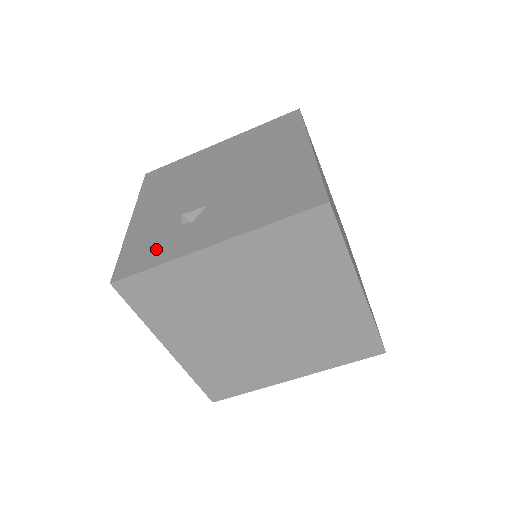
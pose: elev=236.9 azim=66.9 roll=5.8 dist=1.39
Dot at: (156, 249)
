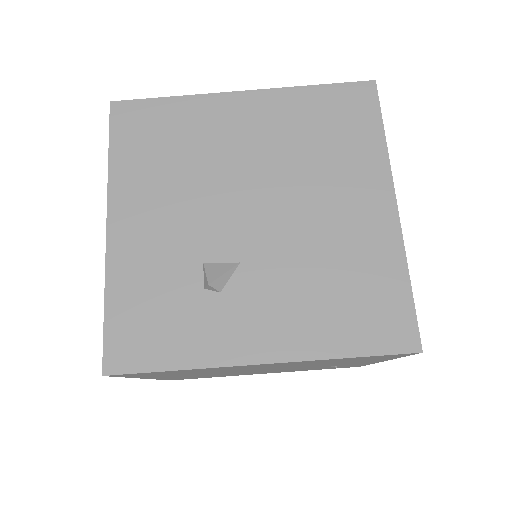
Dot at: (169, 330)
